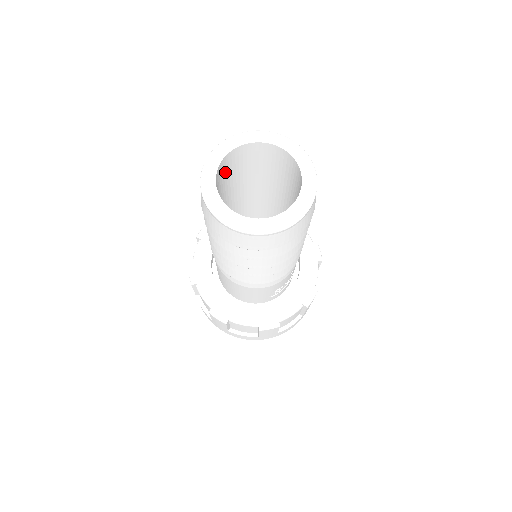
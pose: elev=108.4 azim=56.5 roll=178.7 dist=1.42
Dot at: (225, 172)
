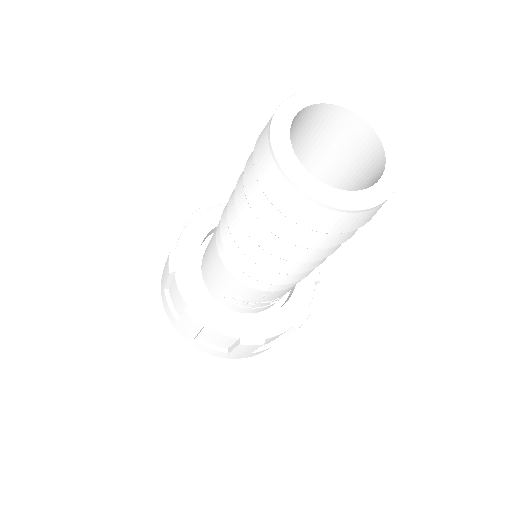
Dot at: (319, 126)
